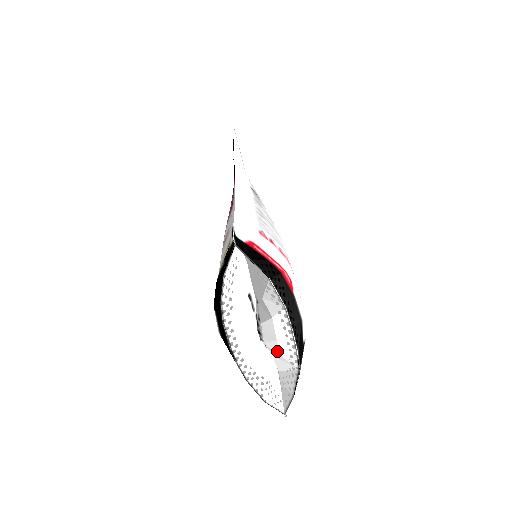
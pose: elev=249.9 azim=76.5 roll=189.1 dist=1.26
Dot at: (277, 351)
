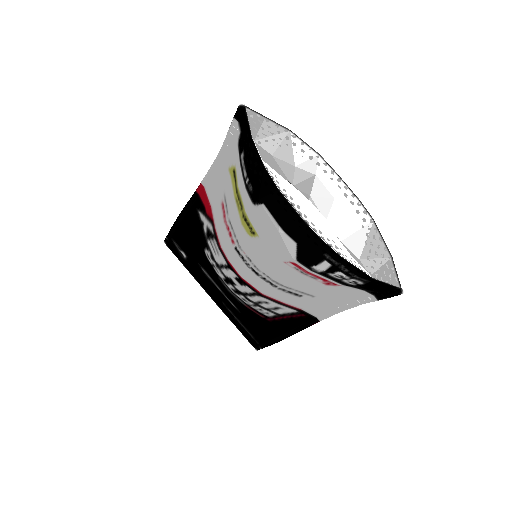
Dot at: (342, 218)
